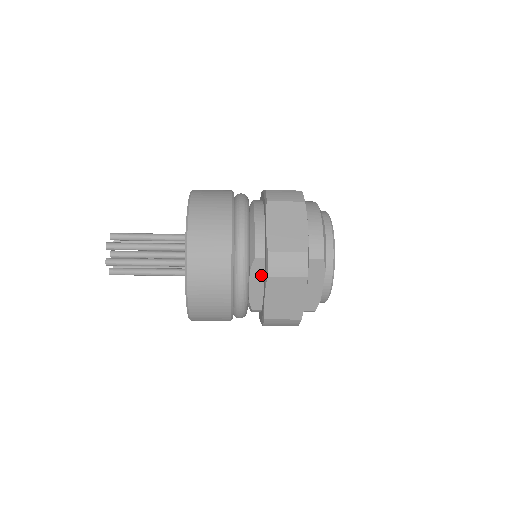
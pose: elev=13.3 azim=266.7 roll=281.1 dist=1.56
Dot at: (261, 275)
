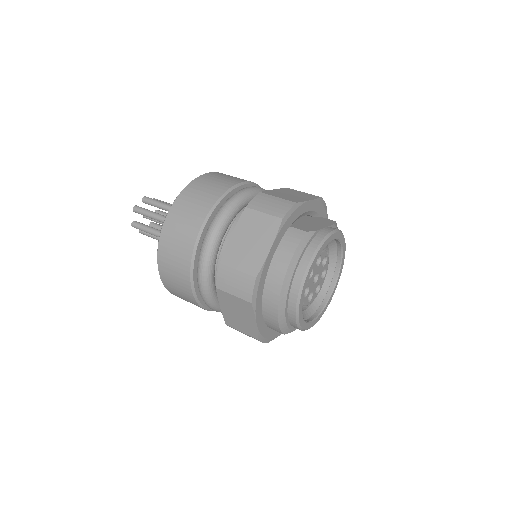
Dot at: occluded
